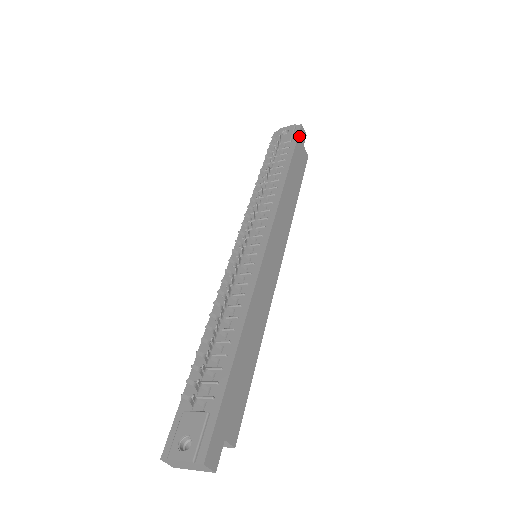
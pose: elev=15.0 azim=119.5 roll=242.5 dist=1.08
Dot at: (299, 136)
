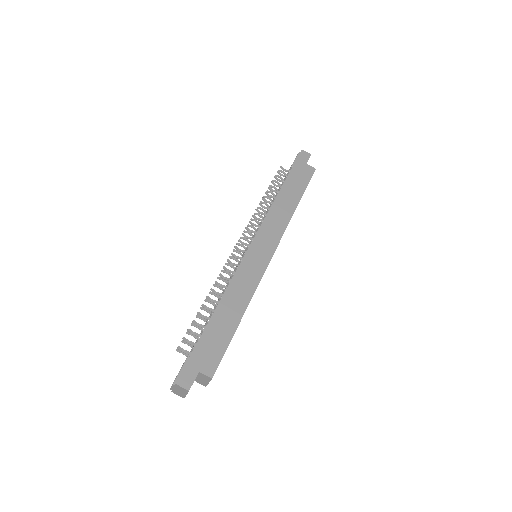
Dot at: (298, 159)
